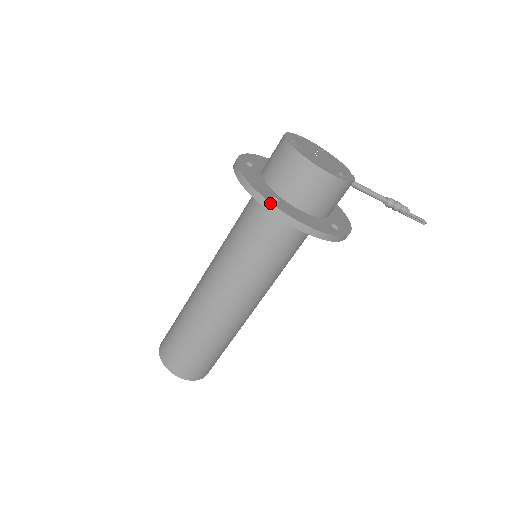
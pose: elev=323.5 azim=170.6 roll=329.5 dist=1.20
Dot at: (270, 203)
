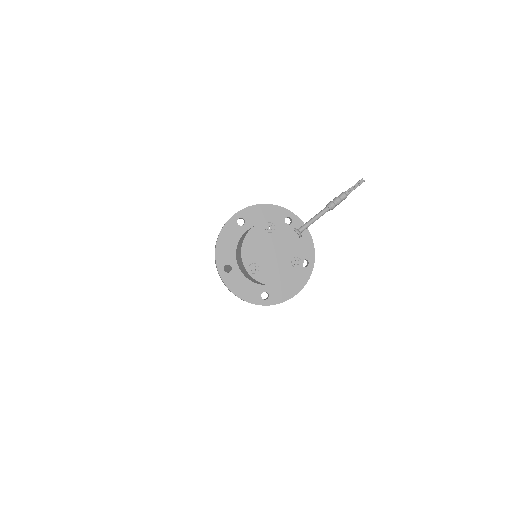
Dot at: occluded
